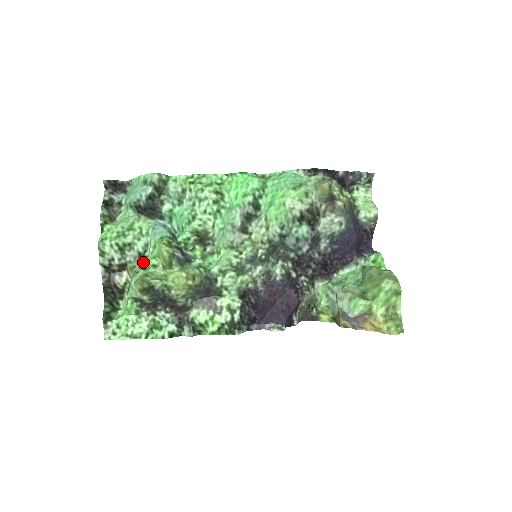
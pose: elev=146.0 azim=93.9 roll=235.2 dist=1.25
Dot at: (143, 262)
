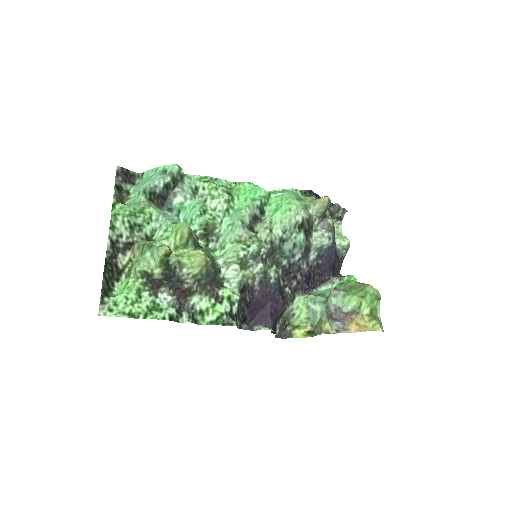
Dot at: (152, 243)
